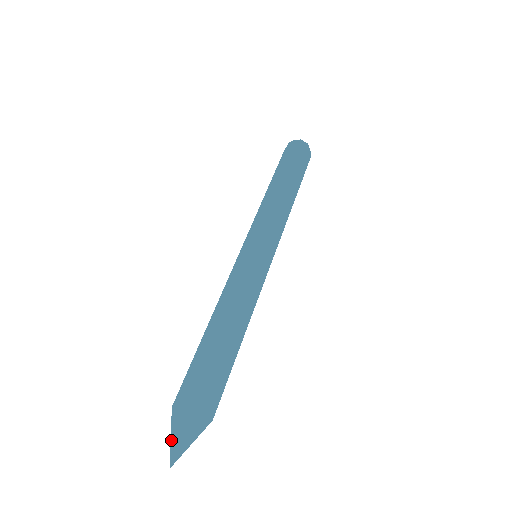
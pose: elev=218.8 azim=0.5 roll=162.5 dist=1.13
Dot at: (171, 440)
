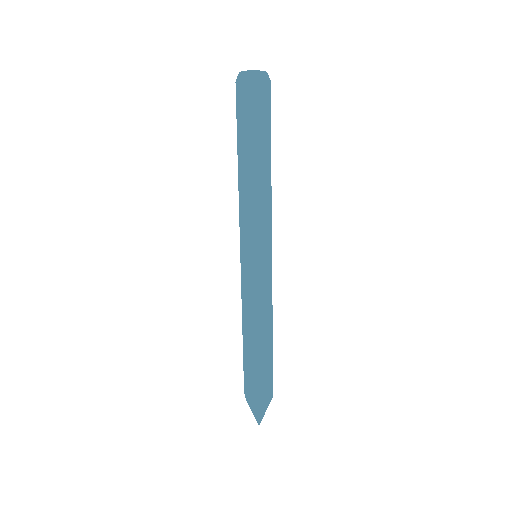
Dot at: (255, 416)
